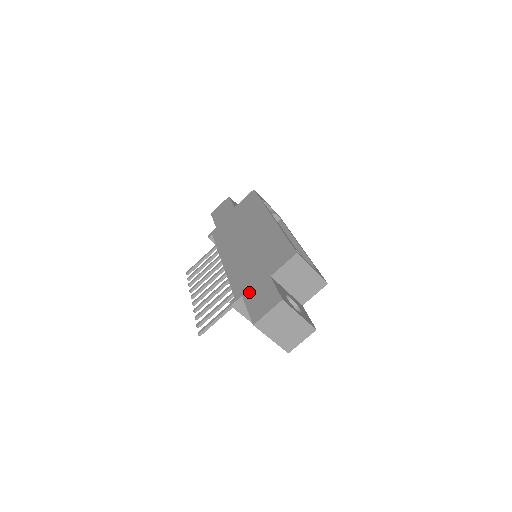
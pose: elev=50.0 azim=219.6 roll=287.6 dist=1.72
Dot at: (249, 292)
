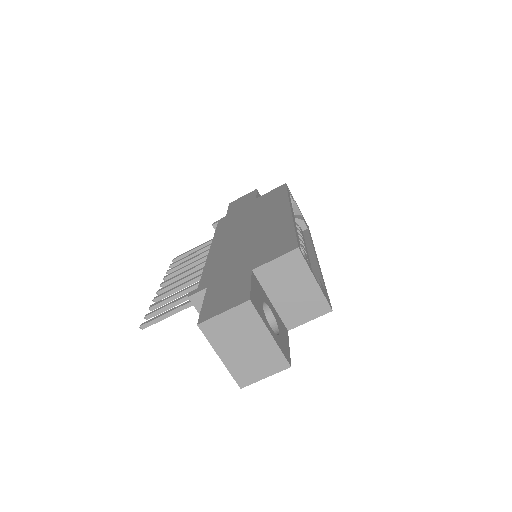
Dot at: (217, 284)
